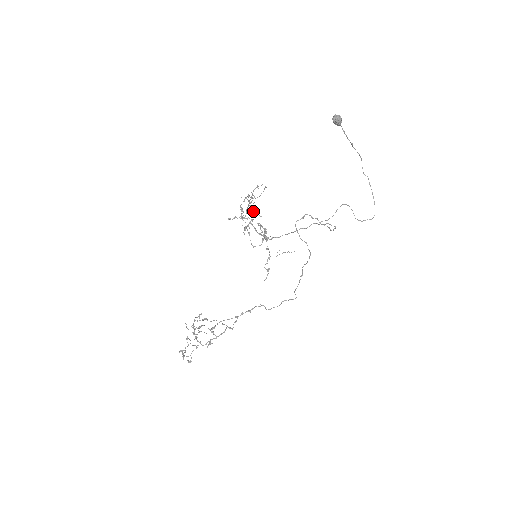
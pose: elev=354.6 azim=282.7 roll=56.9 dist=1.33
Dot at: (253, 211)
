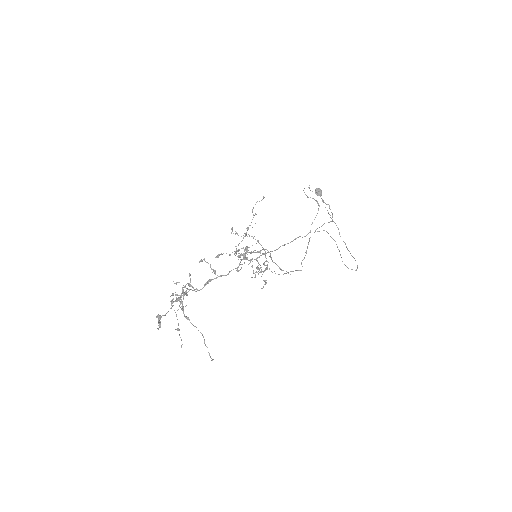
Dot at: occluded
